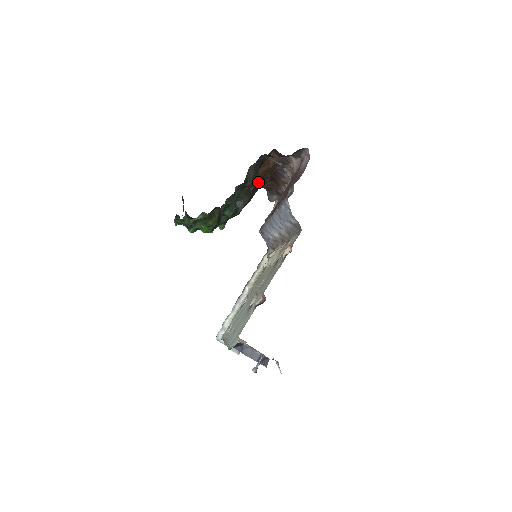
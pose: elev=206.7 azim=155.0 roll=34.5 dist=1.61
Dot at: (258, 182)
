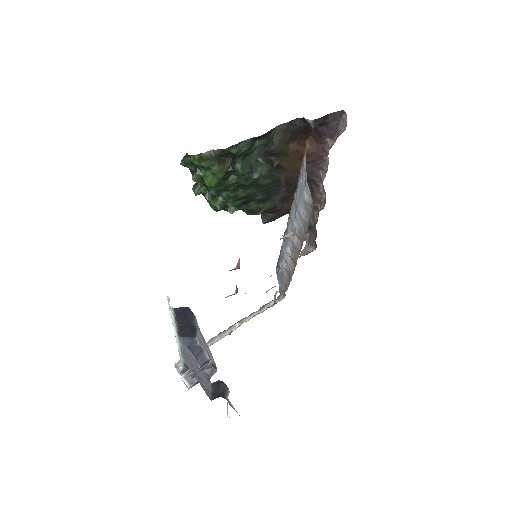
Dot at: (286, 161)
